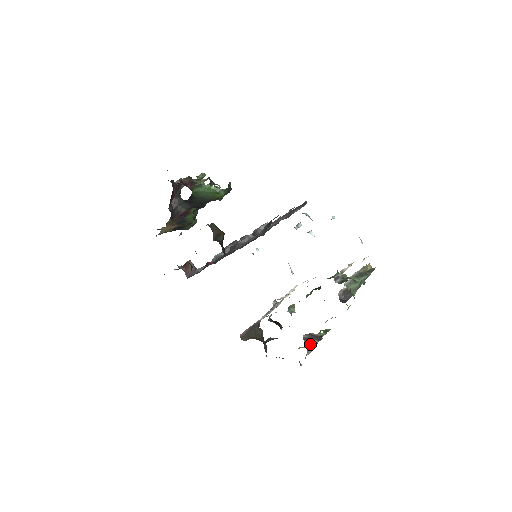
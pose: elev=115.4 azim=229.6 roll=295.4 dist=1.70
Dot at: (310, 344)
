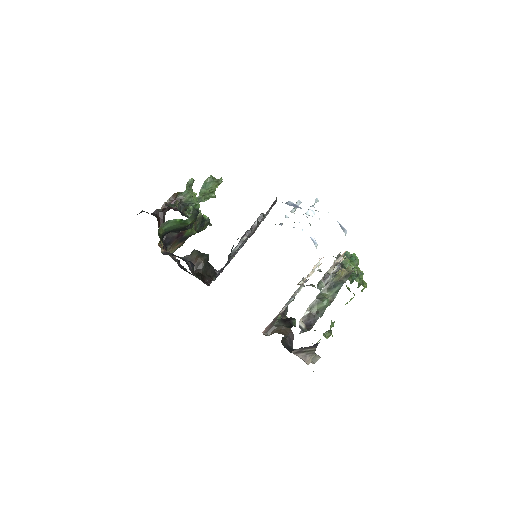
Dot at: (307, 353)
